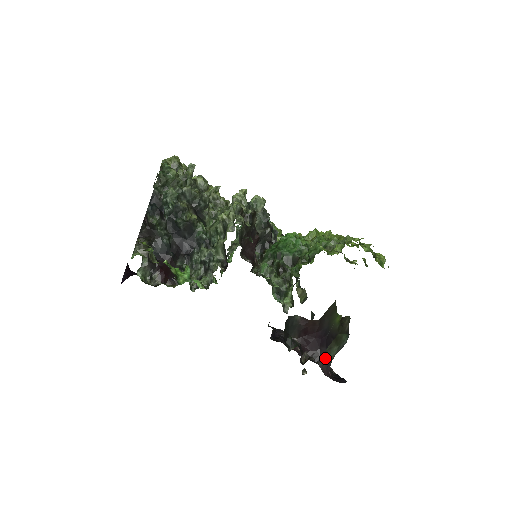
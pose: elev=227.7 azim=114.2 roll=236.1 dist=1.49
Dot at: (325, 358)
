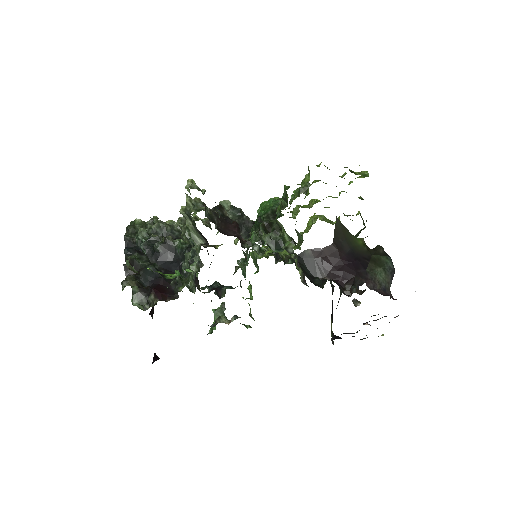
Dot at: (371, 279)
